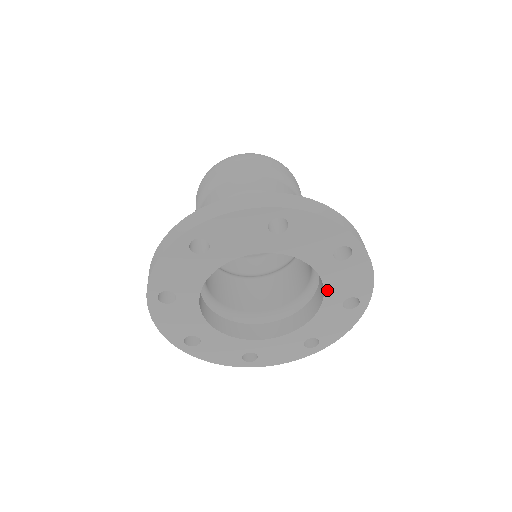
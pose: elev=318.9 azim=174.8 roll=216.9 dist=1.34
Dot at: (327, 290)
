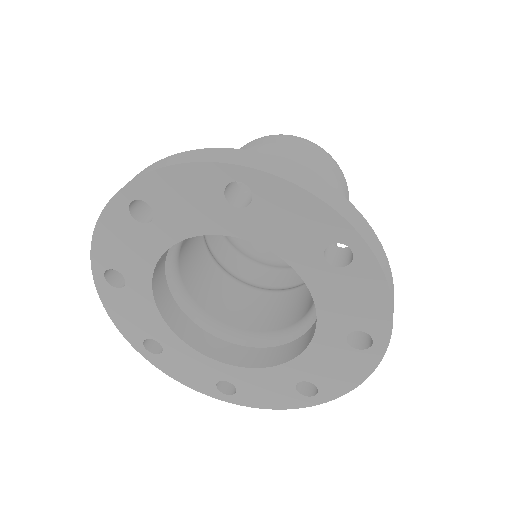
Dot at: (302, 357)
